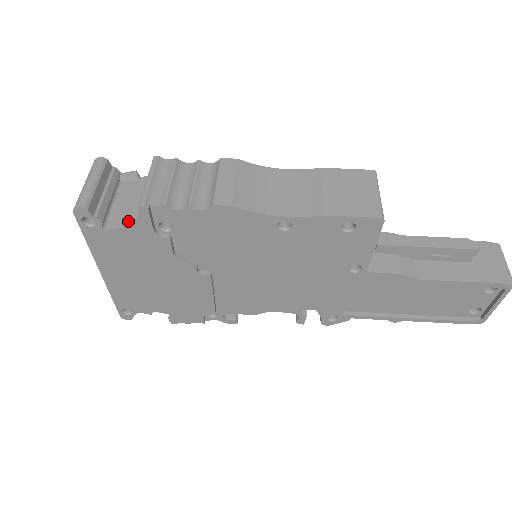
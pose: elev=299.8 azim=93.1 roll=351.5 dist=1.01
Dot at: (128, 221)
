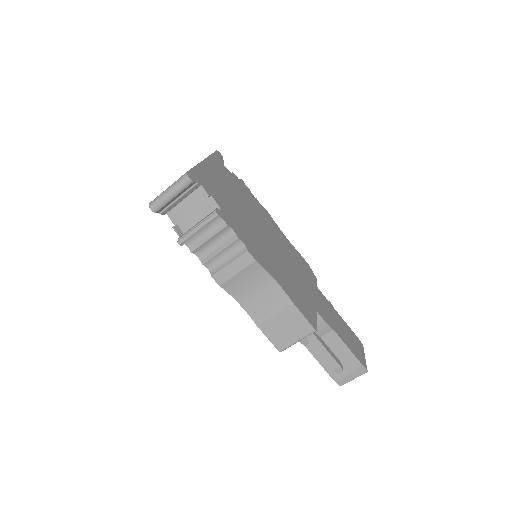
Dot at: (175, 230)
